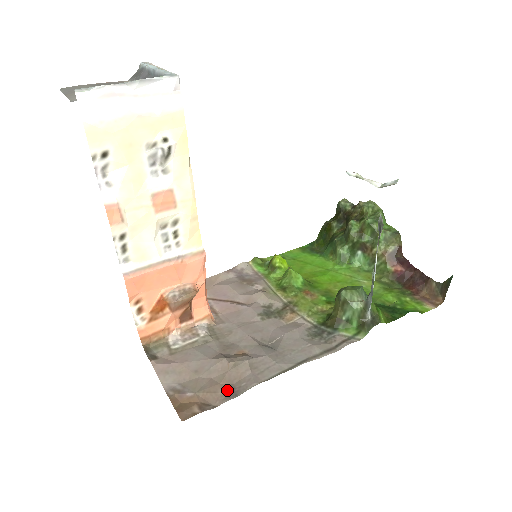
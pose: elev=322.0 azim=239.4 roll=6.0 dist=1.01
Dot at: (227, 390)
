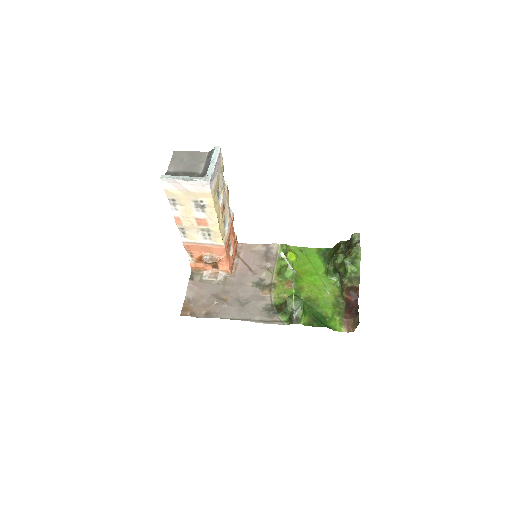
Dot at: (206, 313)
